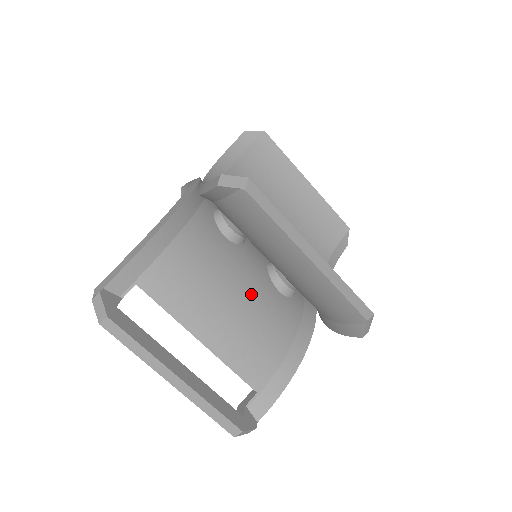
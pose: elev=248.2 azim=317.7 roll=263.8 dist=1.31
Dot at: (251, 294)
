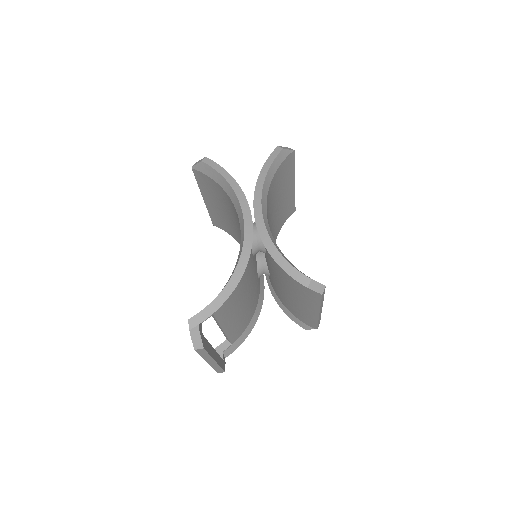
Dot at: (252, 292)
